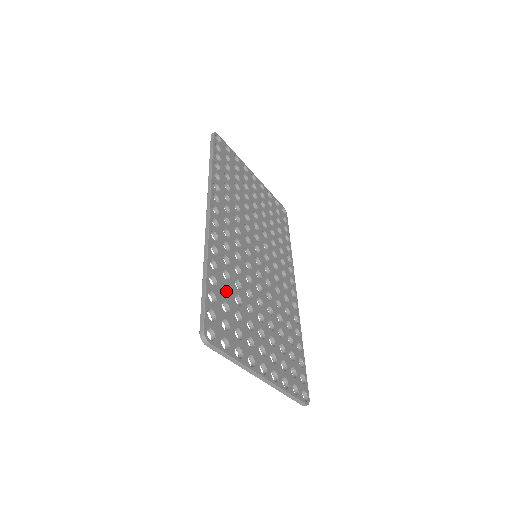
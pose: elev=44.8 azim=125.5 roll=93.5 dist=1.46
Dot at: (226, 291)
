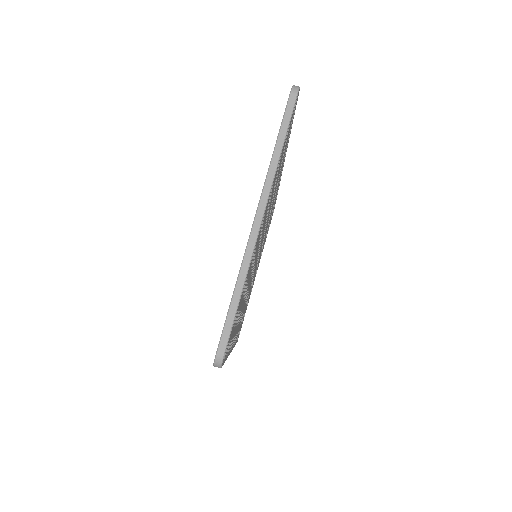
Dot at: occluded
